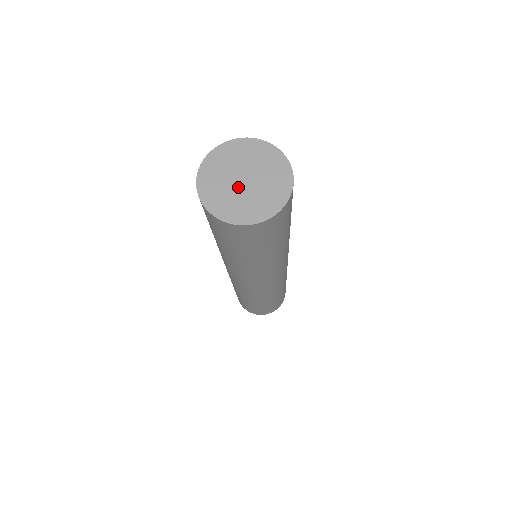
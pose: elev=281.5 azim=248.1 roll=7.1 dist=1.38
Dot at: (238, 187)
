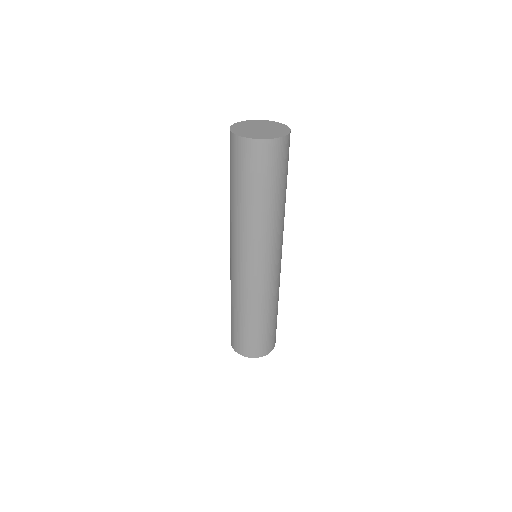
Dot at: (254, 130)
